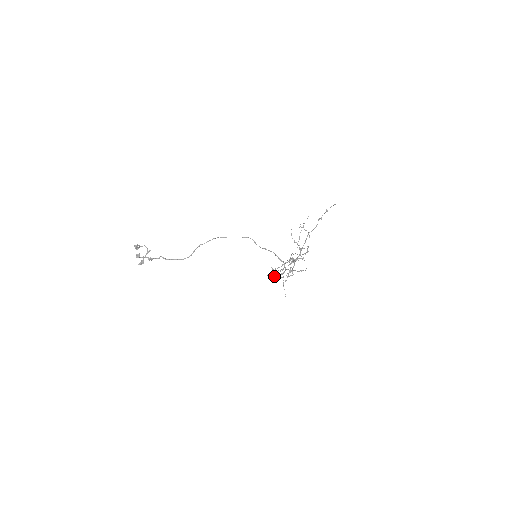
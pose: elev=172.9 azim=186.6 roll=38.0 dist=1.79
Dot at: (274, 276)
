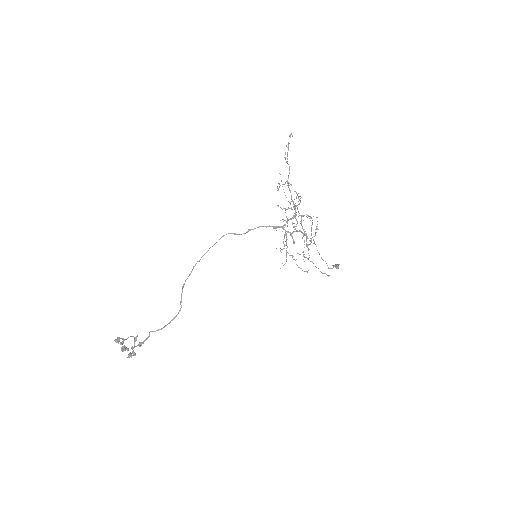
Dot at: (297, 265)
